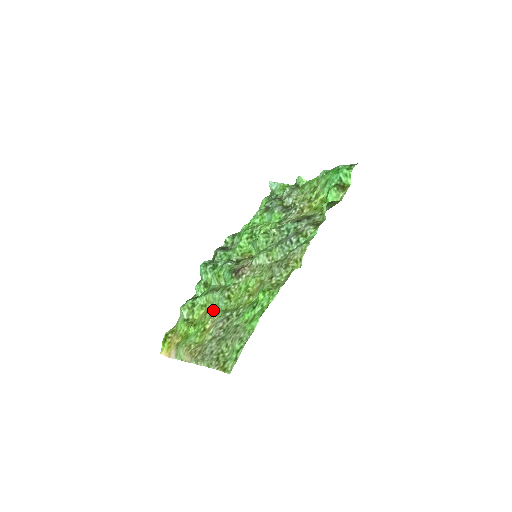
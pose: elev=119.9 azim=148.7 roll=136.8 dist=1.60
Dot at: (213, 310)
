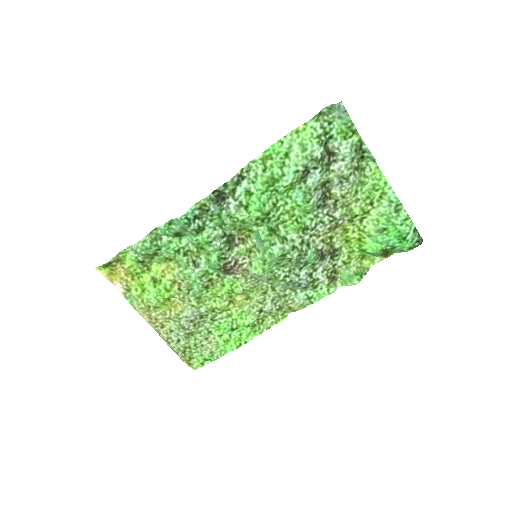
Dot at: (184, 287)
